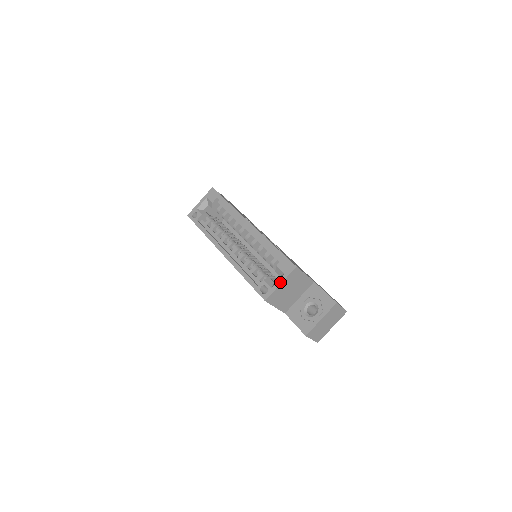
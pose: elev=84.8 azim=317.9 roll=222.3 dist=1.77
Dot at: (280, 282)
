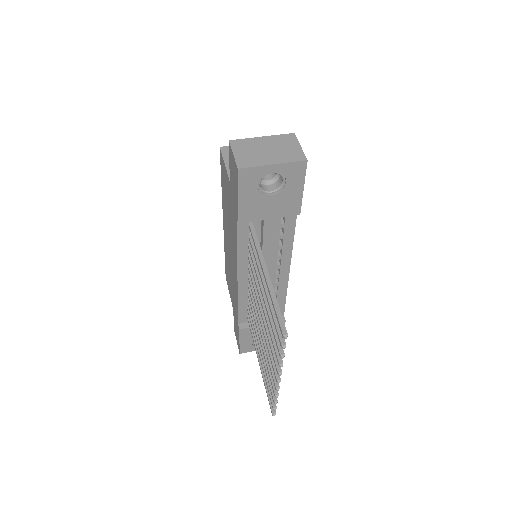
Dot at: occluded
